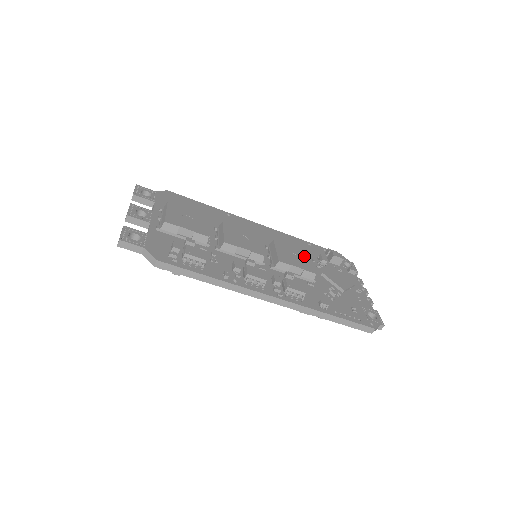
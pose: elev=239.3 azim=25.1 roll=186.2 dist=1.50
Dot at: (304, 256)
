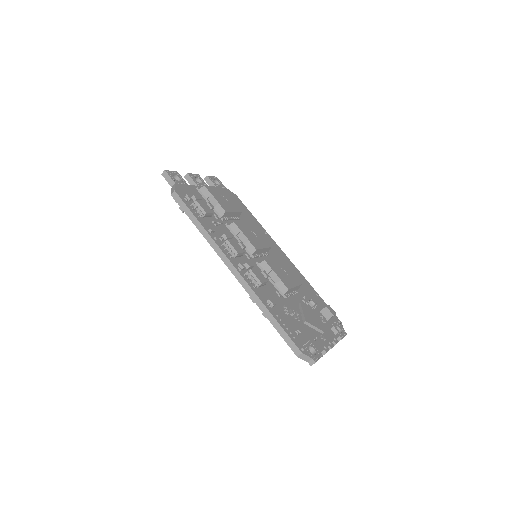
Dot at: (294, 280)
